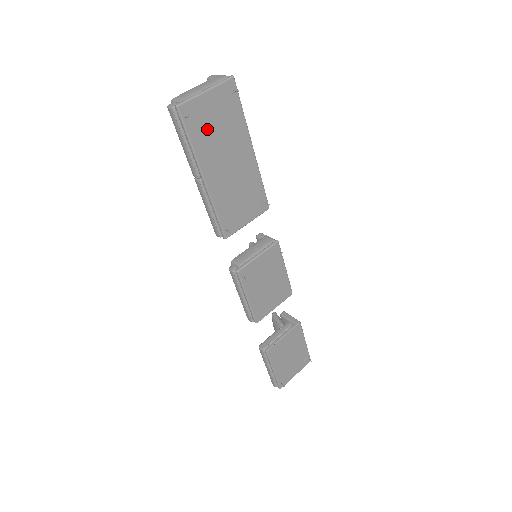
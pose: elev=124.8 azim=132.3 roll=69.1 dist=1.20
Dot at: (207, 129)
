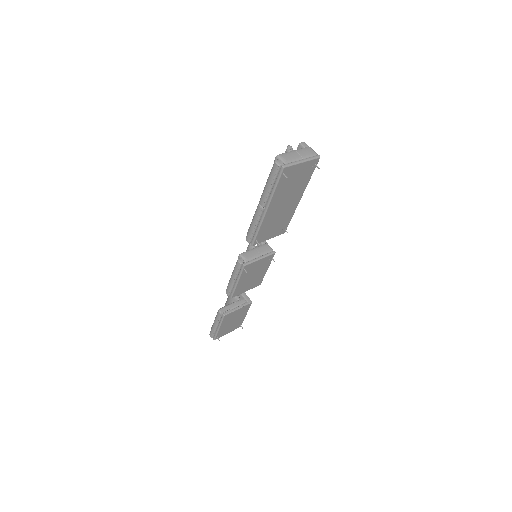
Dot at: (288, 183)
